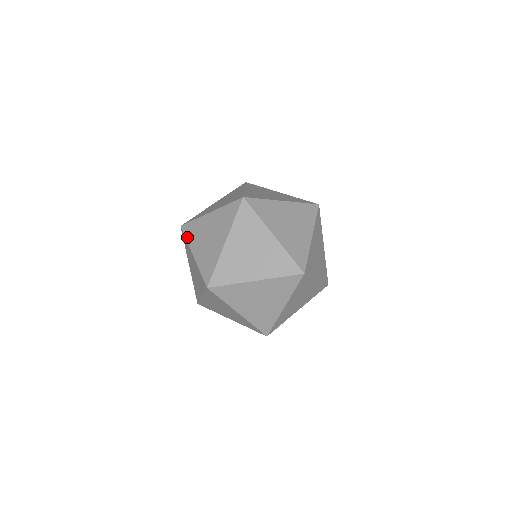
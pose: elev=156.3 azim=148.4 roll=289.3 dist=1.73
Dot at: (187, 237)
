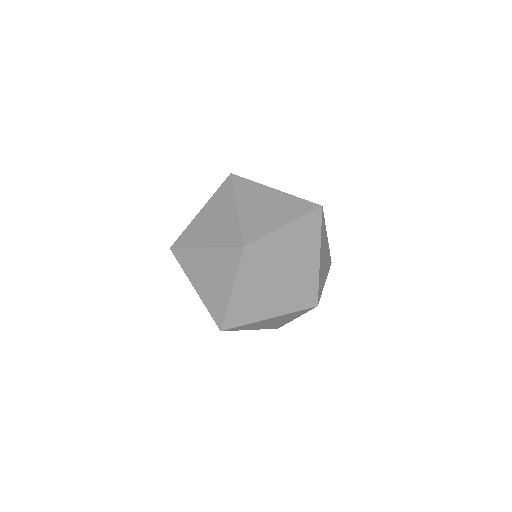
Dot at: occluded
